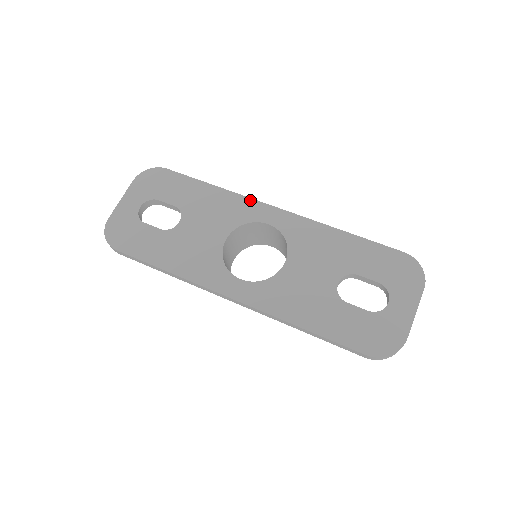
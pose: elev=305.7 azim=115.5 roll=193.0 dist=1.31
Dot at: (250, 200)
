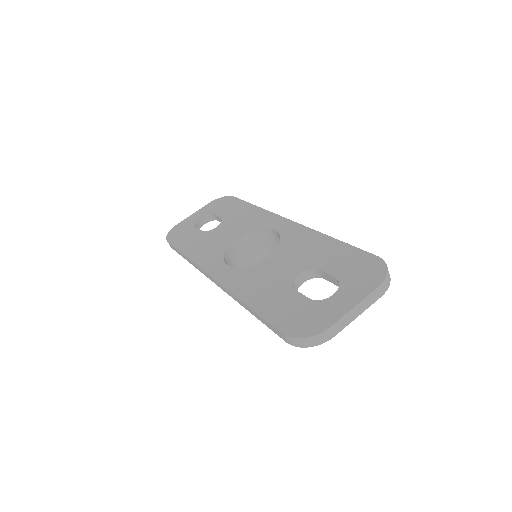
Dot at: (274, 215)
